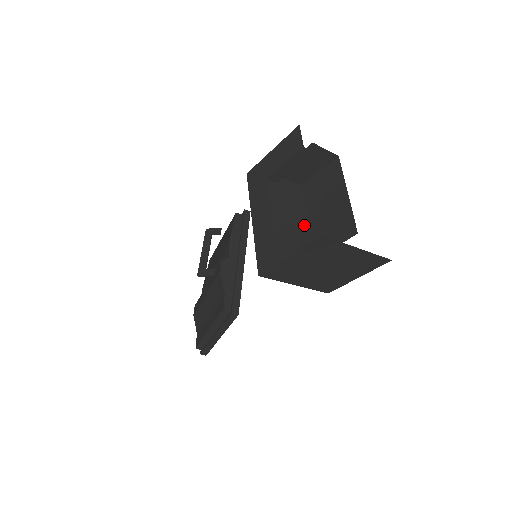
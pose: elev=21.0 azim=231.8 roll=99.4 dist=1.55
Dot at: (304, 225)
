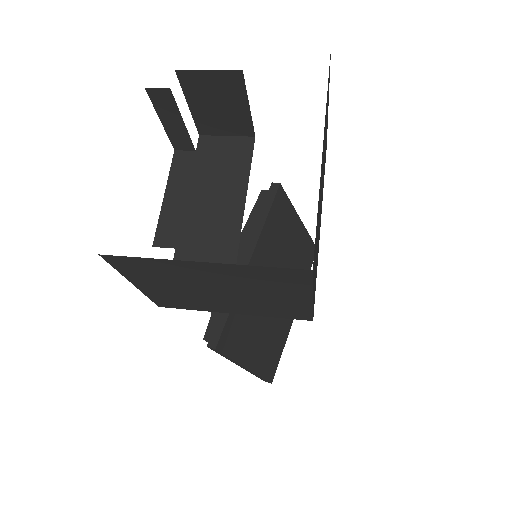
Dot at: occluded
